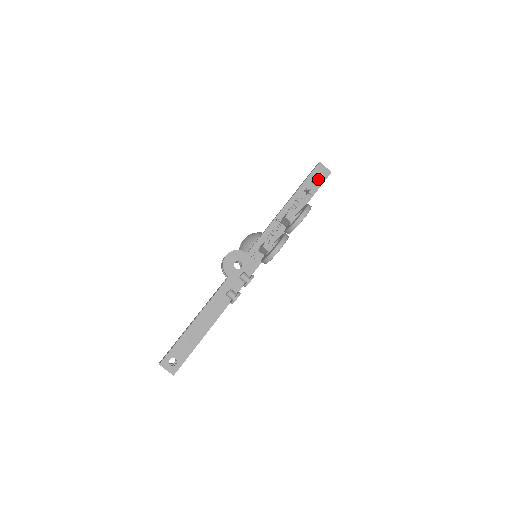
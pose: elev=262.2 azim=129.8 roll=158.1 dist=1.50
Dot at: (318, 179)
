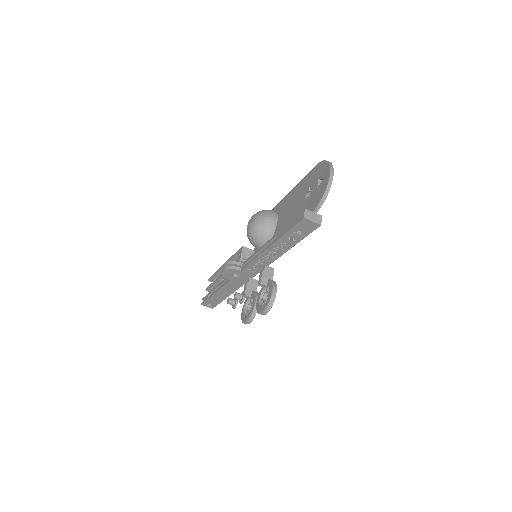
Dot at: (303, 231)
